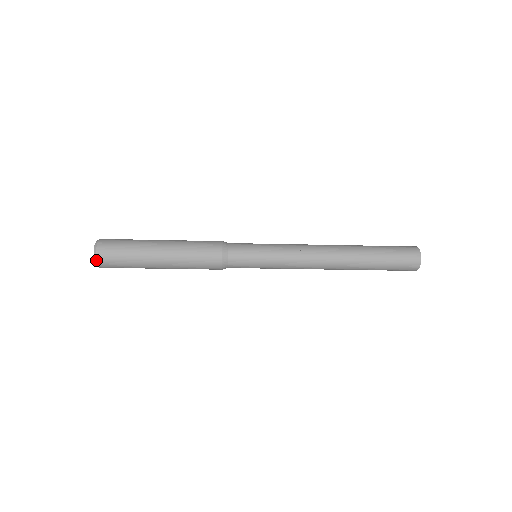
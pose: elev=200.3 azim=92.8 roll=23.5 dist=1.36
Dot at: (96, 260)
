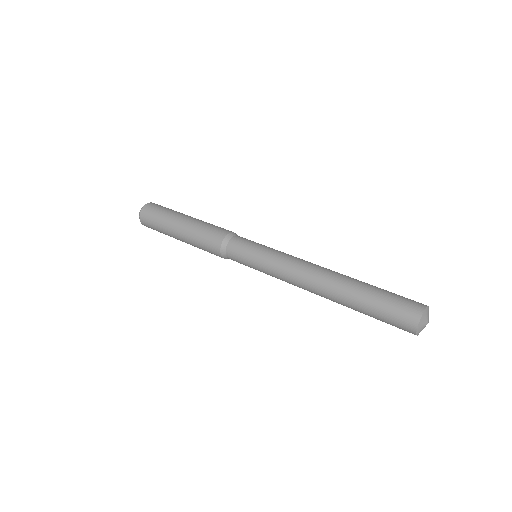
Dot at: (142, 224)
